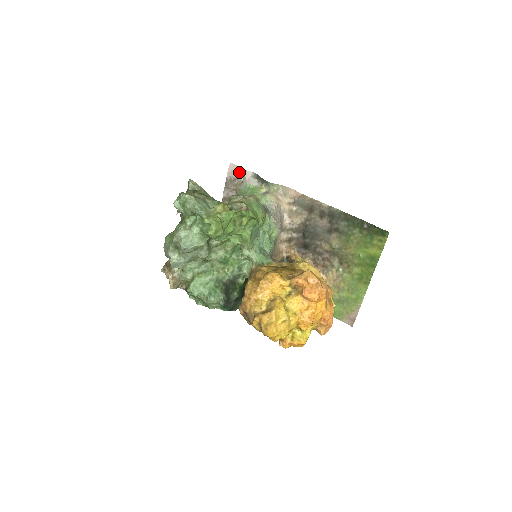
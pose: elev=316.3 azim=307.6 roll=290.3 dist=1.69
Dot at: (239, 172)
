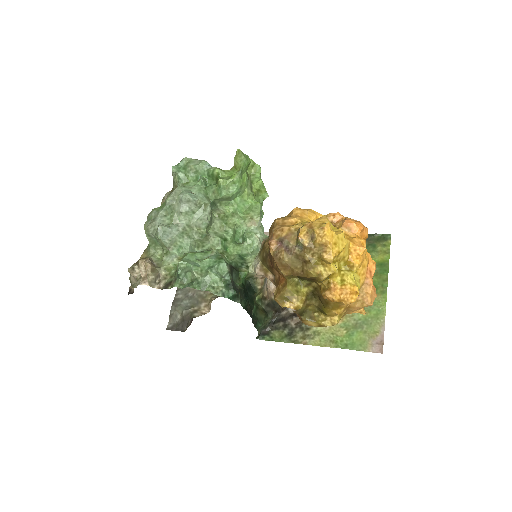
Dot at: occluded
